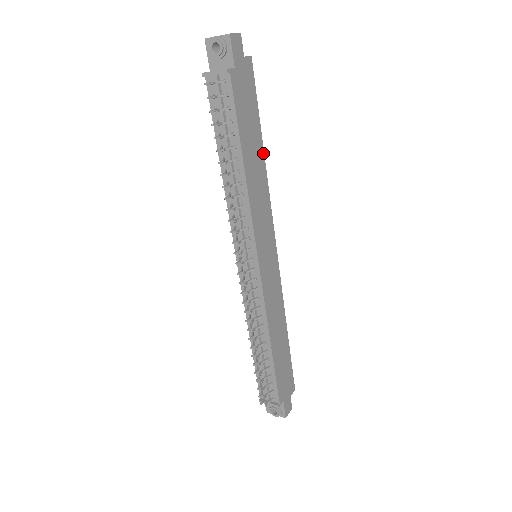
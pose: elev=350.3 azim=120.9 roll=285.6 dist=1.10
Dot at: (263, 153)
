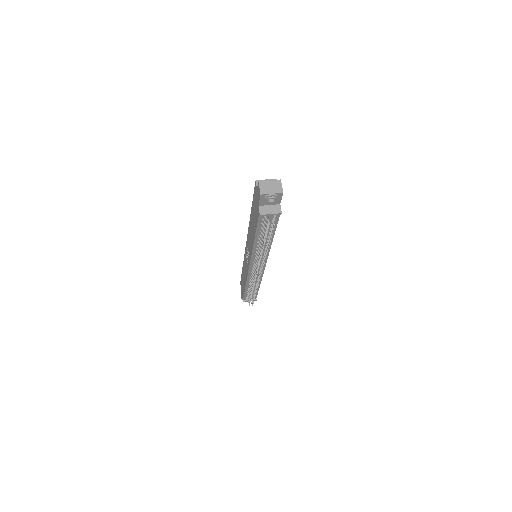
Dot at: occluded
